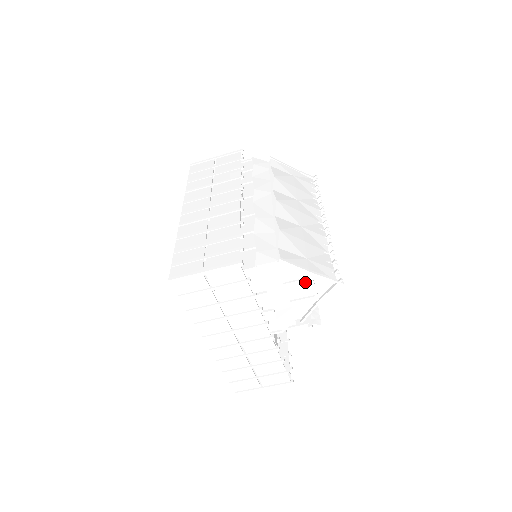
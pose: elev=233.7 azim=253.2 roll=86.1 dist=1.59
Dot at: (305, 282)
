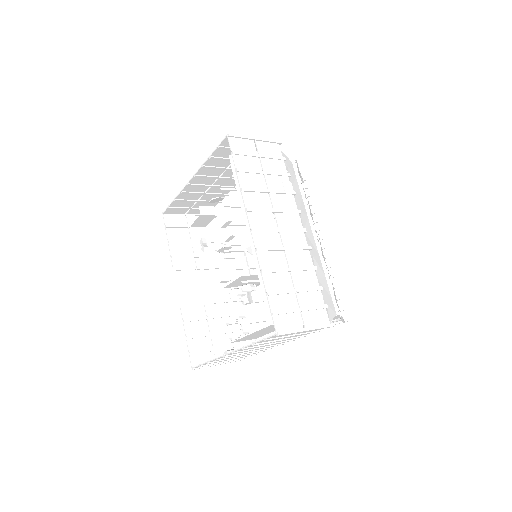
Dot at: occluded
